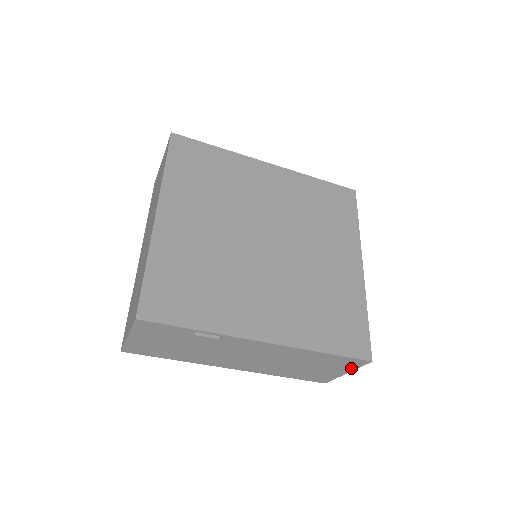
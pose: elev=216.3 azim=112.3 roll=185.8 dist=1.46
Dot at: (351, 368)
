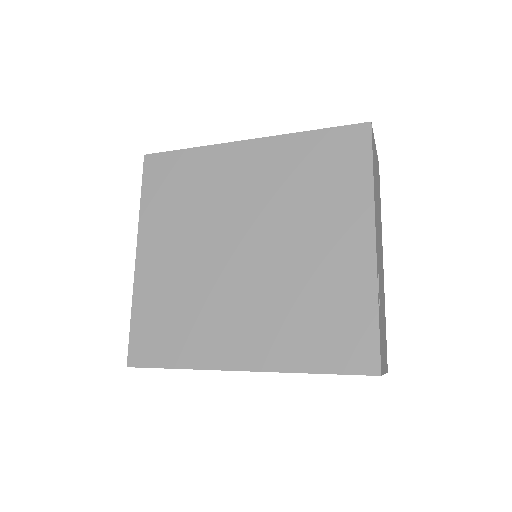
Dot at: occluded
